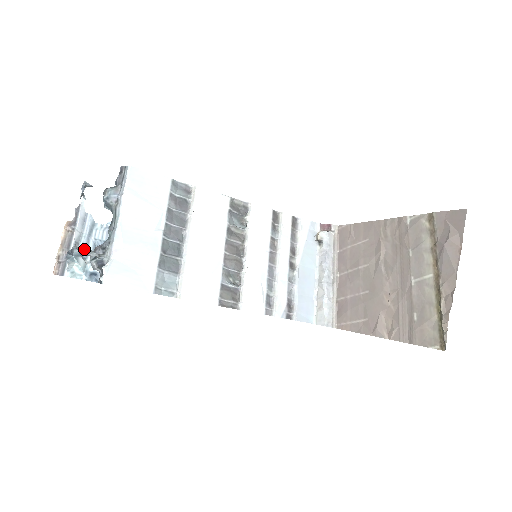
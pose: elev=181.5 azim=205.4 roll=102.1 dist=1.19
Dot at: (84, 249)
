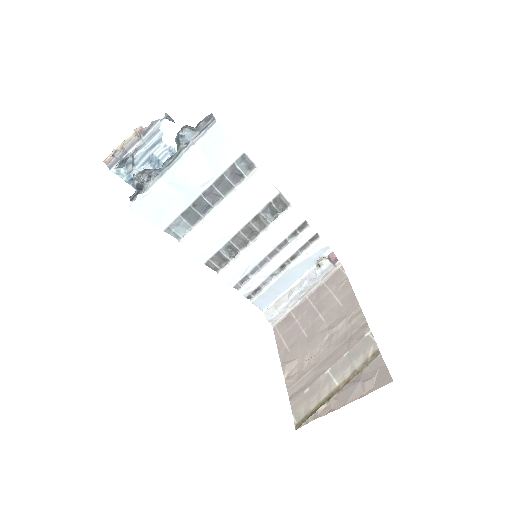
Dot at: (139, 157)
